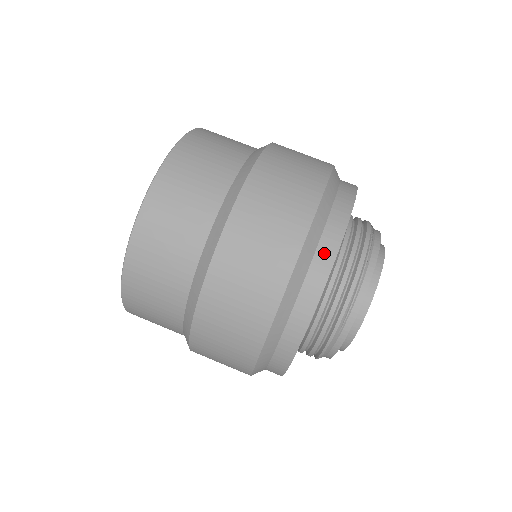
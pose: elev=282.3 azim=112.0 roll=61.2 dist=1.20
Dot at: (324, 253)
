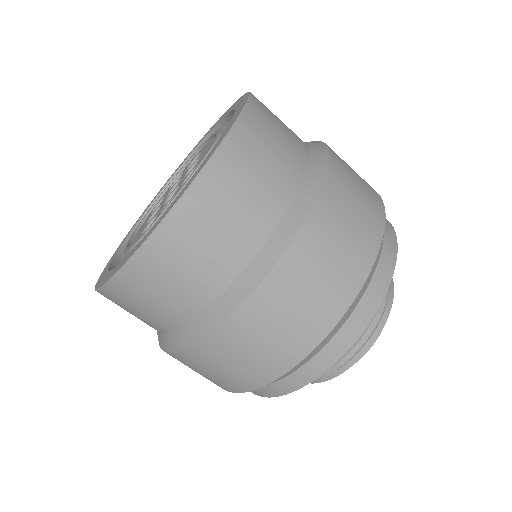
Dot at: (282, 386)
